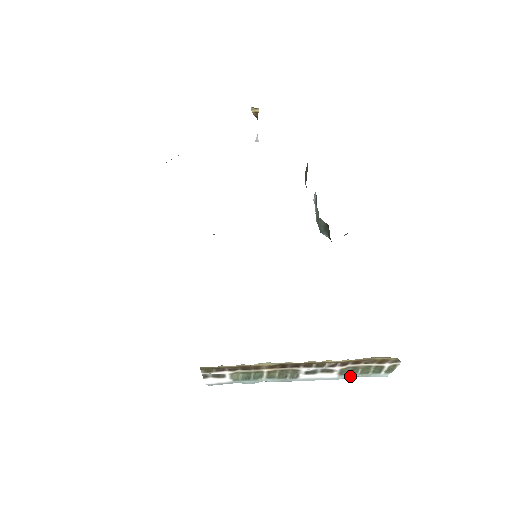
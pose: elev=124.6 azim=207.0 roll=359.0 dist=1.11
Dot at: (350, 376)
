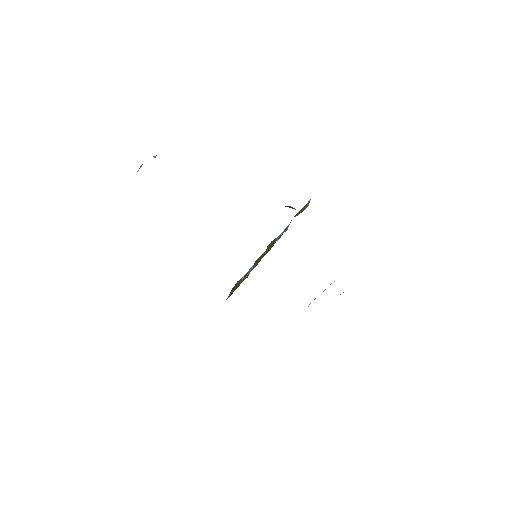
Dot at: occluded
